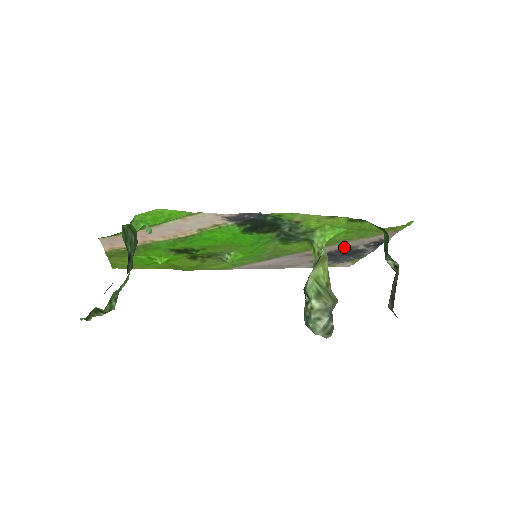
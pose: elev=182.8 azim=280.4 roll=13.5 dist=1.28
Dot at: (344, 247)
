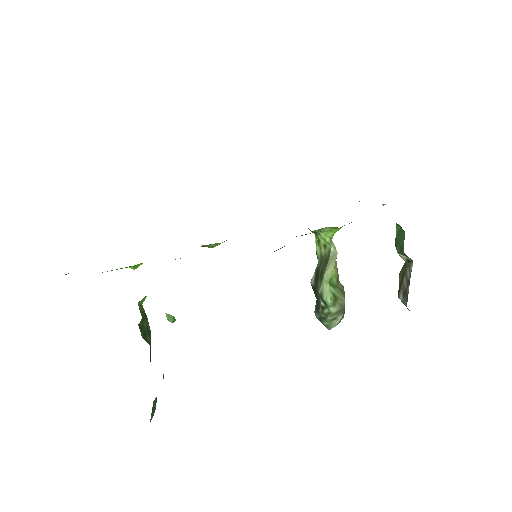
Dot at: occluded
